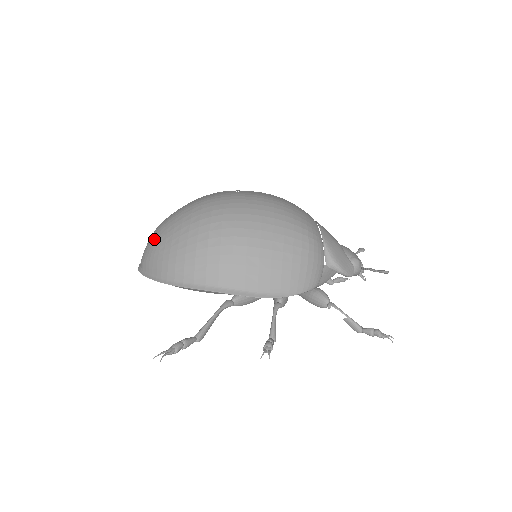
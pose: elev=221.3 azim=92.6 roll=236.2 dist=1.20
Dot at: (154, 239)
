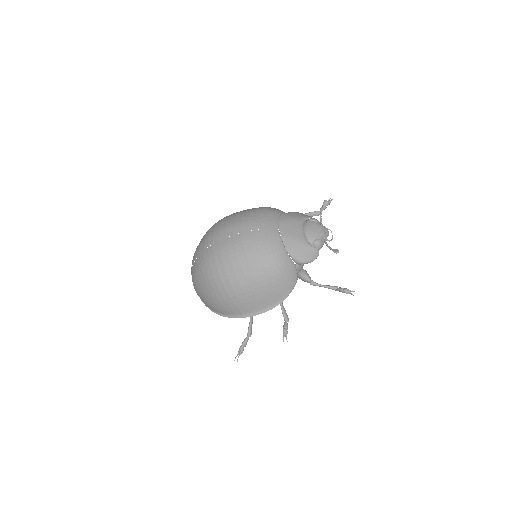
Dot at: (195, 288)
